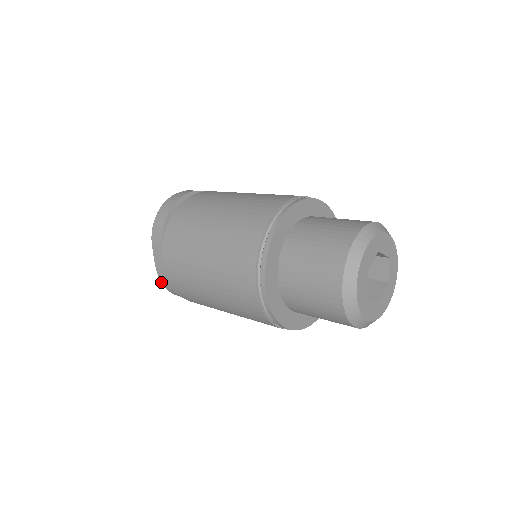
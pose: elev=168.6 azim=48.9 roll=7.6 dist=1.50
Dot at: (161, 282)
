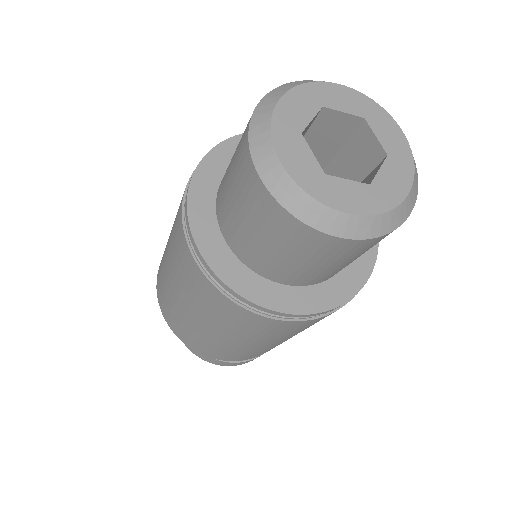
Dot at: (190, 350)
